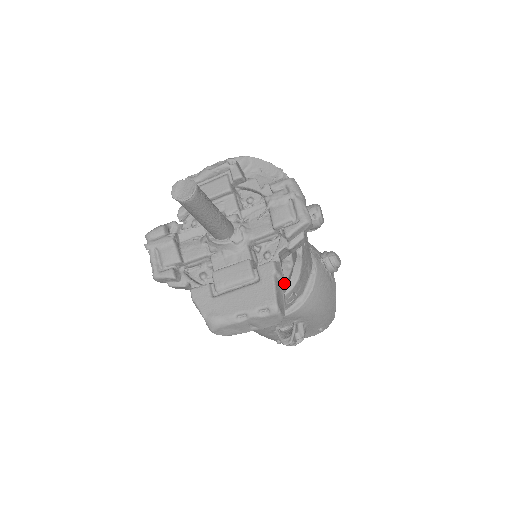
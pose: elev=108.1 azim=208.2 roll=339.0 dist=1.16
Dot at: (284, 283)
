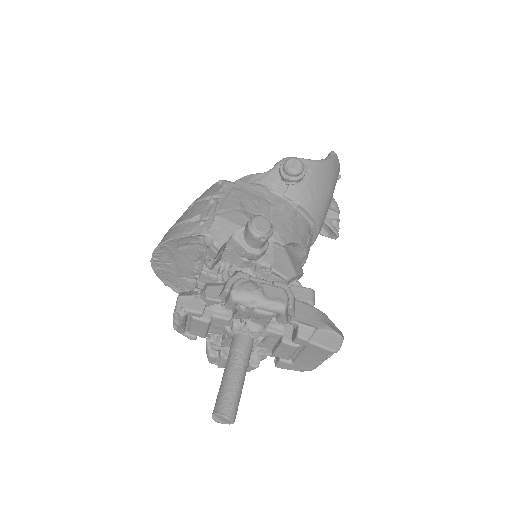
Dot at: (310, 300)
